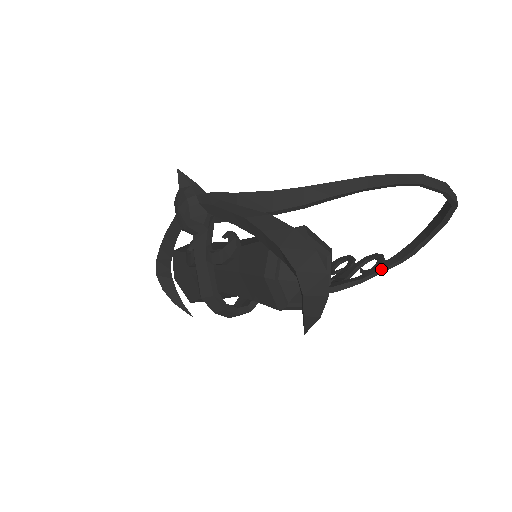
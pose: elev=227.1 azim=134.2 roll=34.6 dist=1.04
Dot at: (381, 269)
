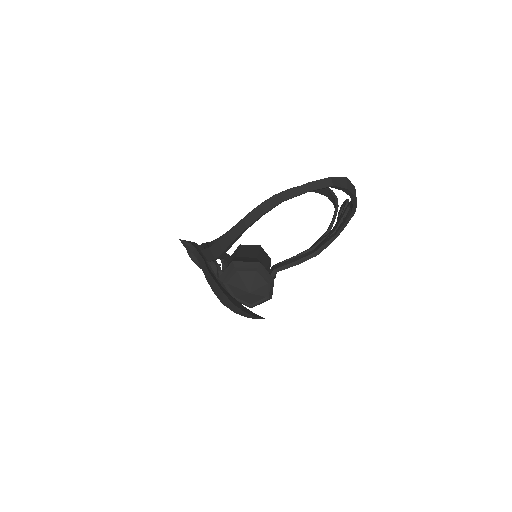
Dot at: (344, 223)
